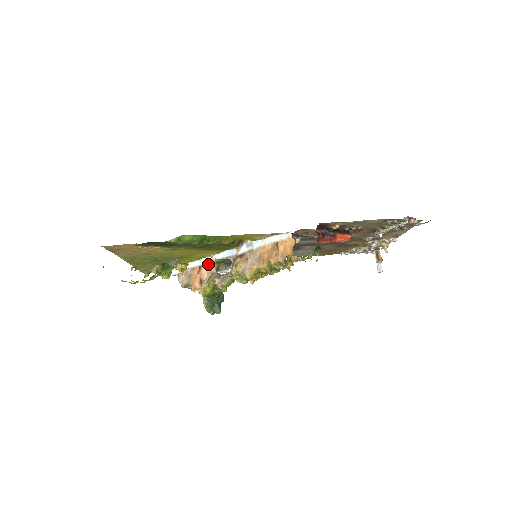
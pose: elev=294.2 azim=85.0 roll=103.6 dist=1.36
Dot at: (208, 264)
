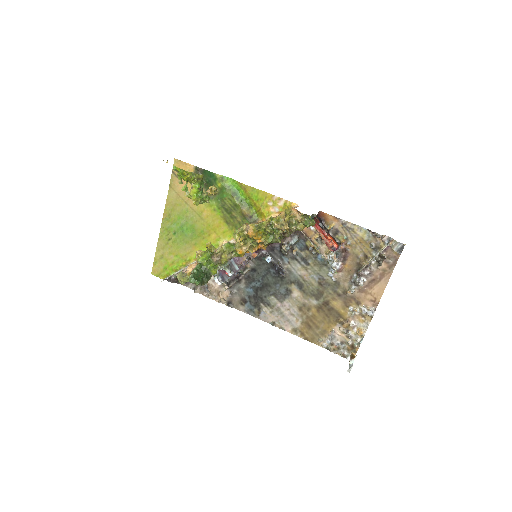
Dot at: occluded
